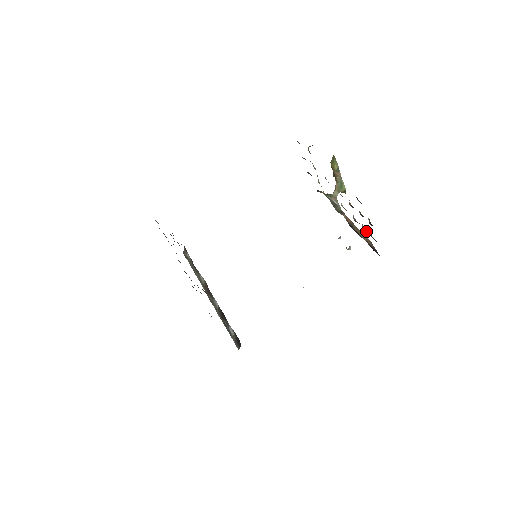
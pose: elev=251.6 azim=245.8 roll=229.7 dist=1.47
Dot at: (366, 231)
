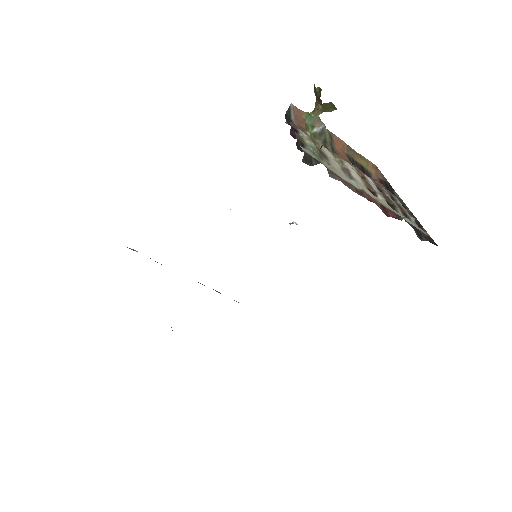
Dot at: (393, 200)
